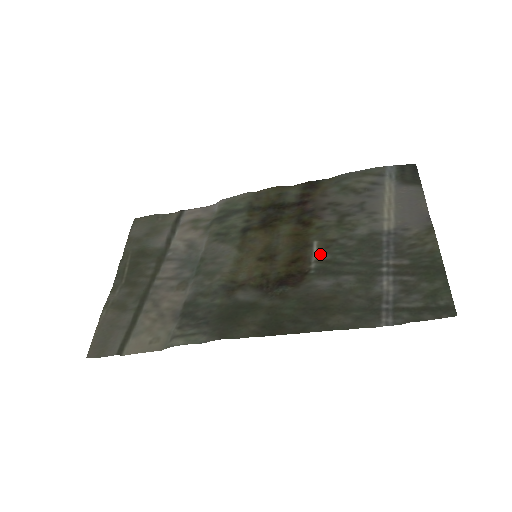
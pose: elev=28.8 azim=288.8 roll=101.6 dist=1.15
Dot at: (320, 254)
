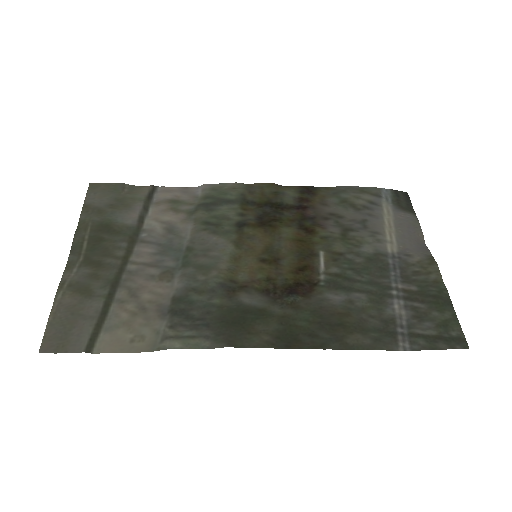
Dot at: (328, 266)
